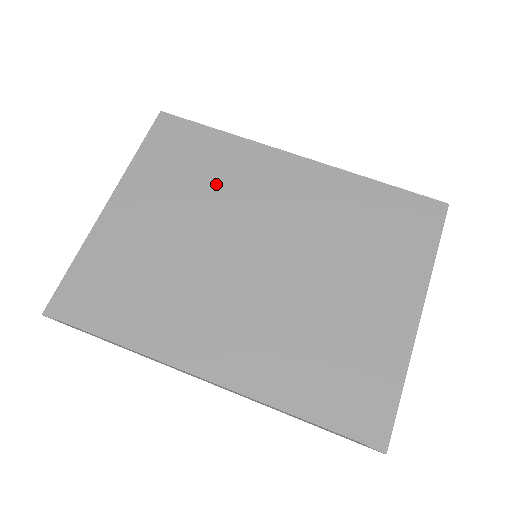
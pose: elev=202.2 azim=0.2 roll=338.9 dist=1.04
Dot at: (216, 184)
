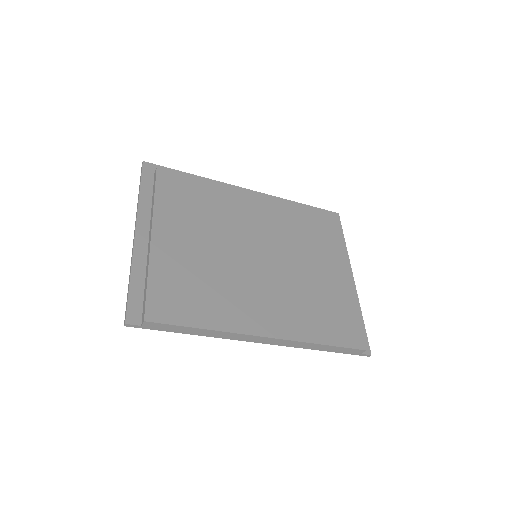
Dot at: (213, 210)
